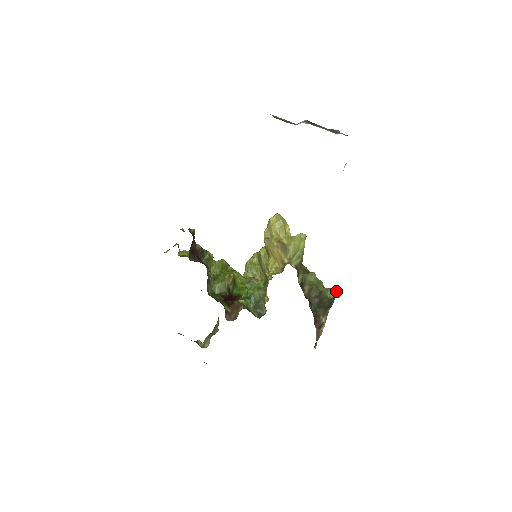
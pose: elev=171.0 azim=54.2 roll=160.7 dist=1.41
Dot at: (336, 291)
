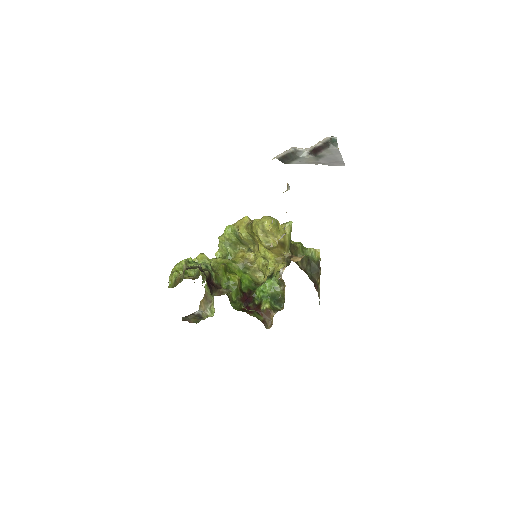
Dot at: (316, 249)
